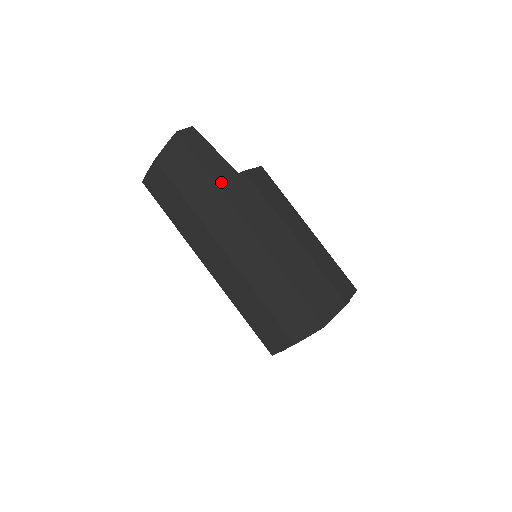
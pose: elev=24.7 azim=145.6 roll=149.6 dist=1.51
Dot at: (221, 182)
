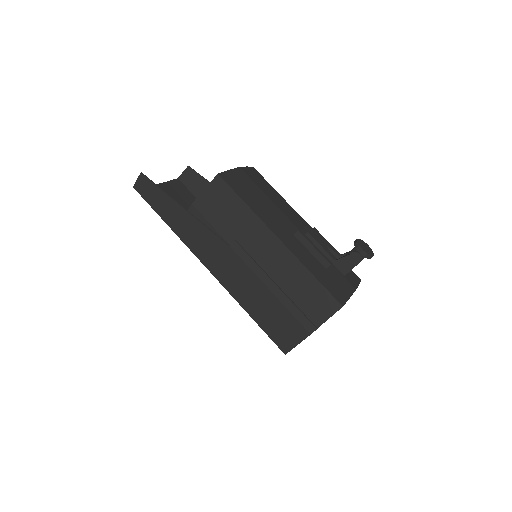
Dot at: (176, 228)
